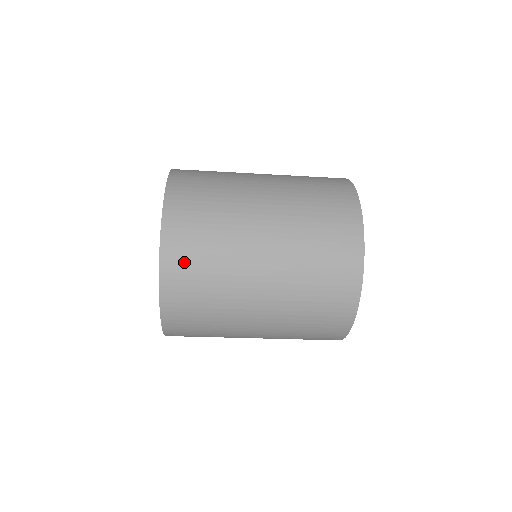
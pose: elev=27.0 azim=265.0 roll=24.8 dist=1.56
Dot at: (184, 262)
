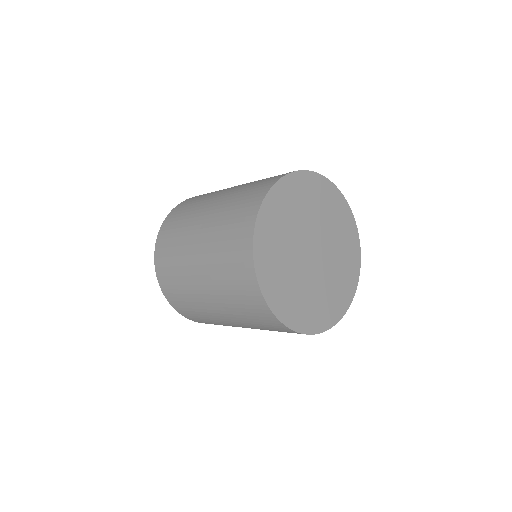
Dot at: (180, 305)
